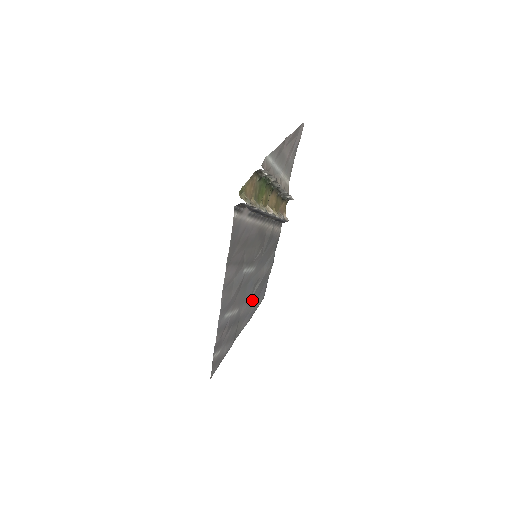
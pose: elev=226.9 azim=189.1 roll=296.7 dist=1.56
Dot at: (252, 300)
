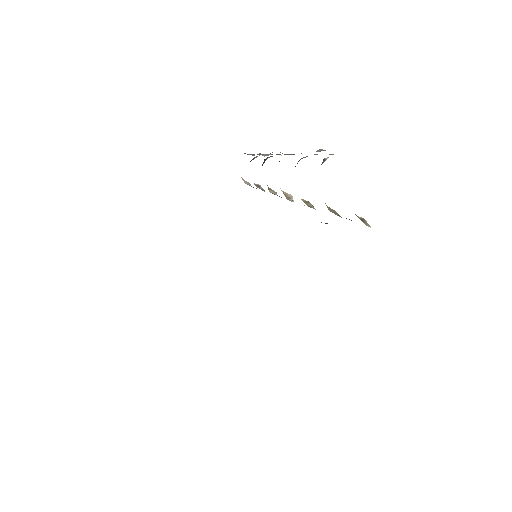
Dot at: occluded
